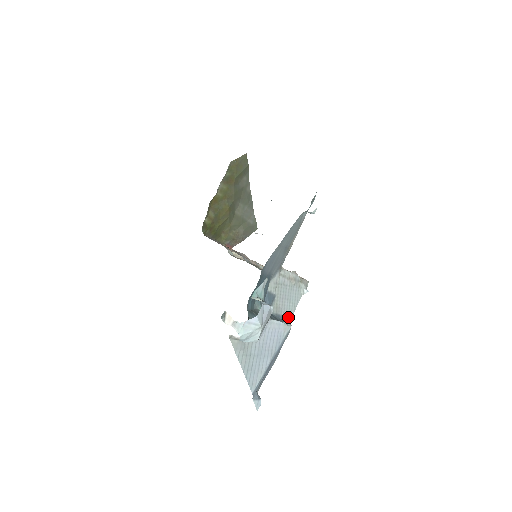
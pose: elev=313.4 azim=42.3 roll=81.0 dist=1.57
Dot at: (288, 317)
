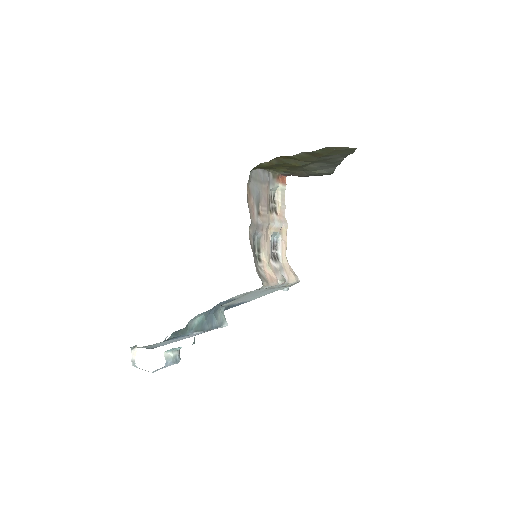
Dot at: (246, 301)
